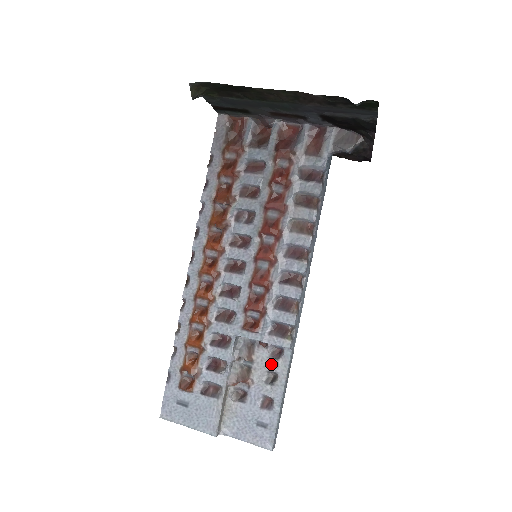
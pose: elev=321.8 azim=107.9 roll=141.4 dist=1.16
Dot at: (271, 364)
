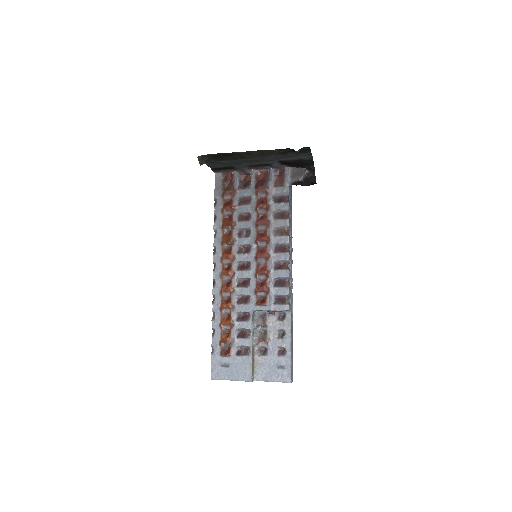
Dot at: (279, 325)
